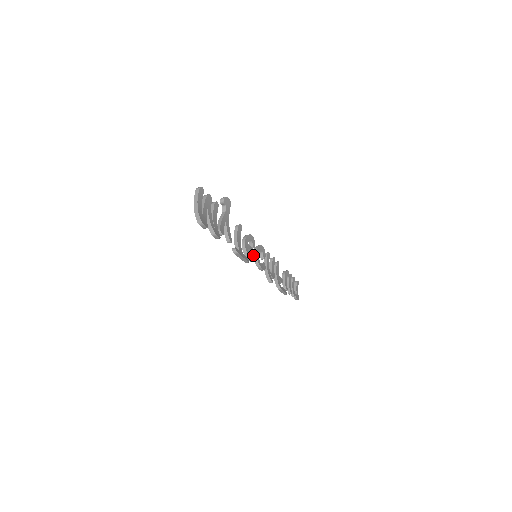
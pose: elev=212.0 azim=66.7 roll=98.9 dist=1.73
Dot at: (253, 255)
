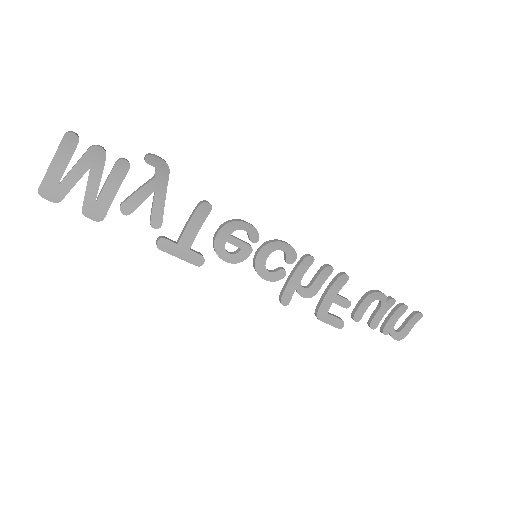
Dot at: (242, 254)
